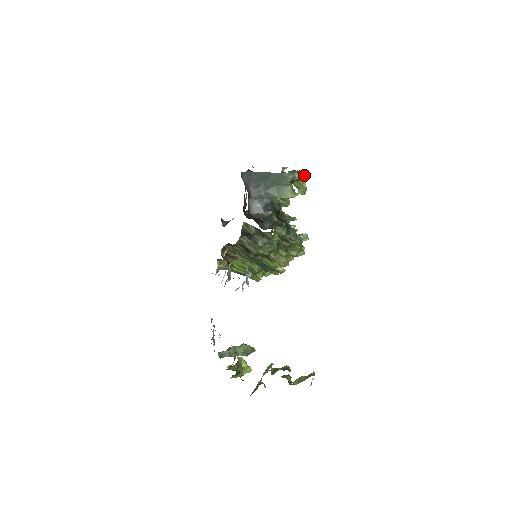
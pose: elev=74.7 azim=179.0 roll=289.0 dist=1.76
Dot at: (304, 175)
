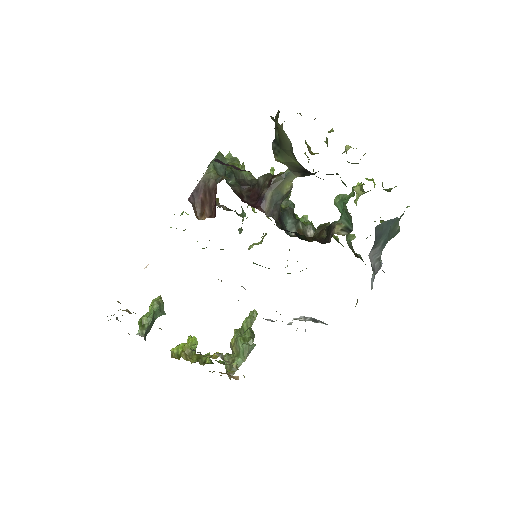
Dot at: occluded
